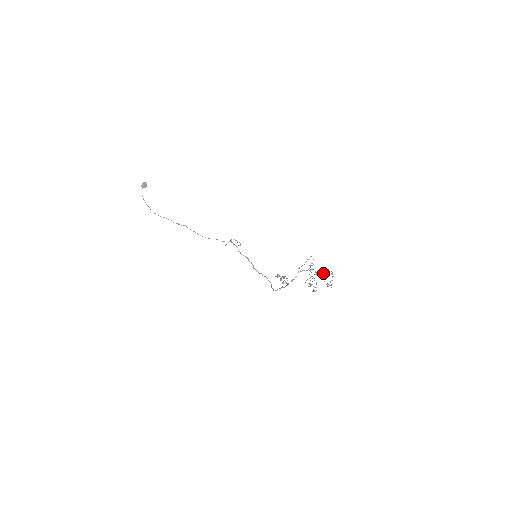
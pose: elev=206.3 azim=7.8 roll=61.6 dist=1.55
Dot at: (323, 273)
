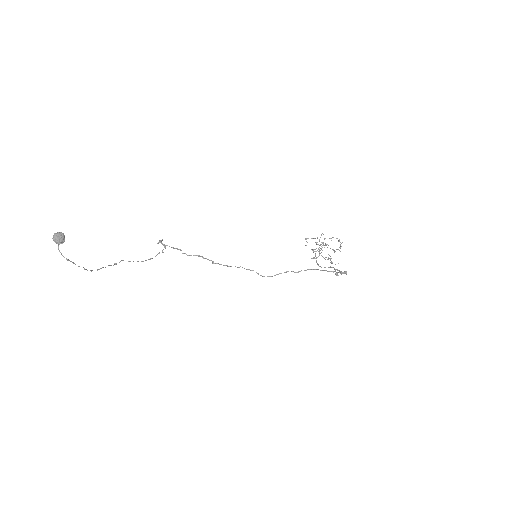
Dot at: (319, 241)
